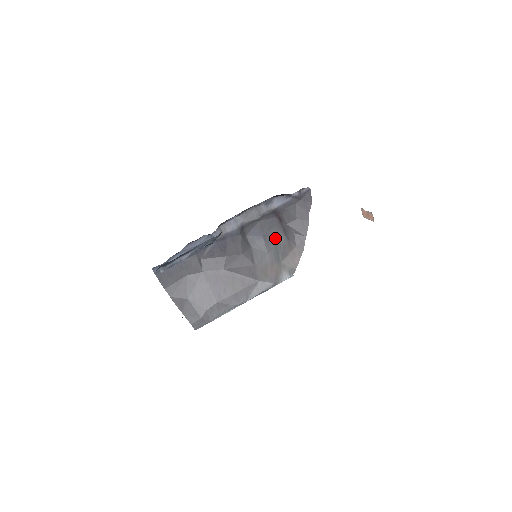
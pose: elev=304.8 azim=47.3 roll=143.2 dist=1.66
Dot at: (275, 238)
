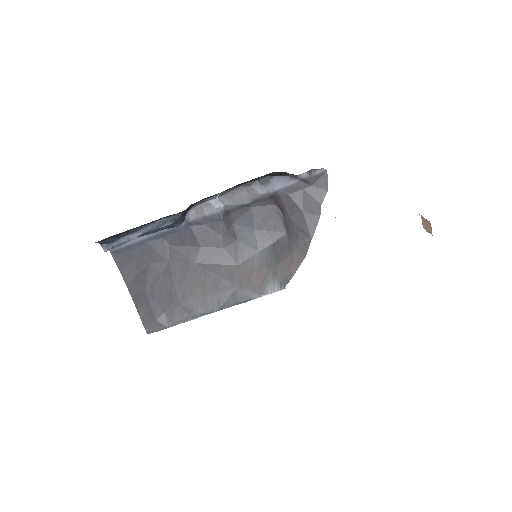
Dot at: (272, 234)
